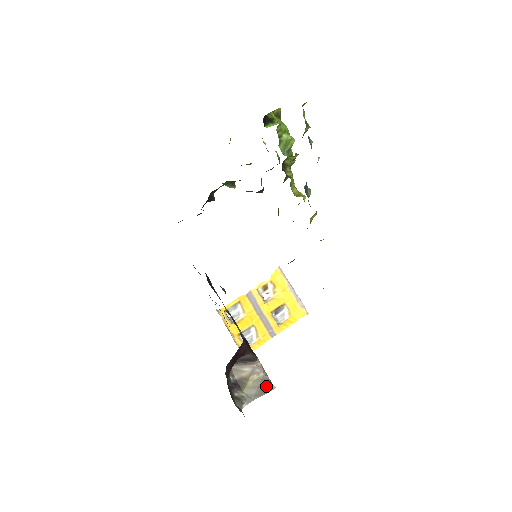
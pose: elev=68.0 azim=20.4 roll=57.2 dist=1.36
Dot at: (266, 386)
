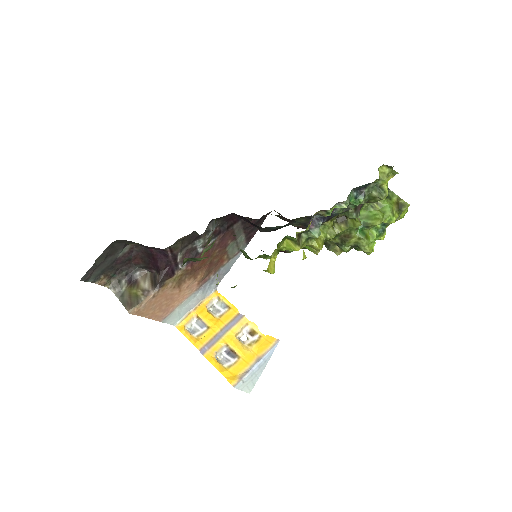
Dot at: (131, 304)
